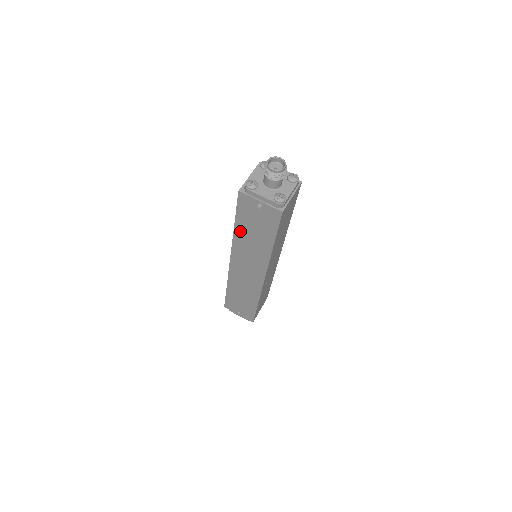
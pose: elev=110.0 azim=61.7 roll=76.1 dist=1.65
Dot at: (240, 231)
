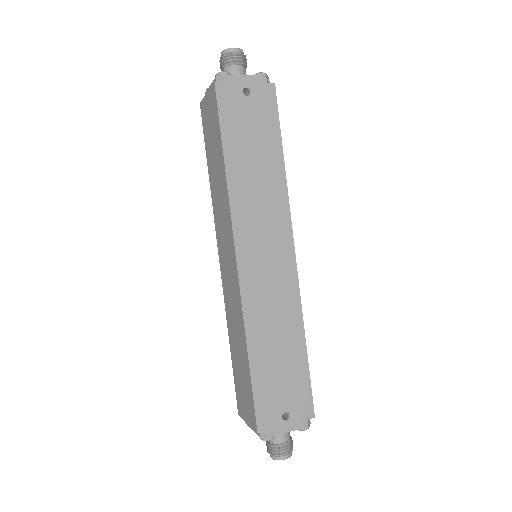
Dot at: (235, 167)
